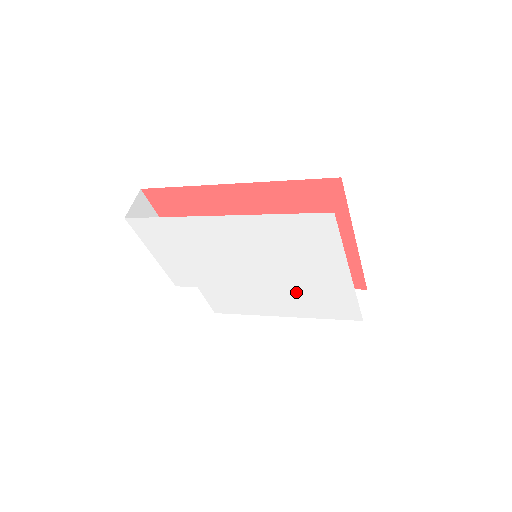
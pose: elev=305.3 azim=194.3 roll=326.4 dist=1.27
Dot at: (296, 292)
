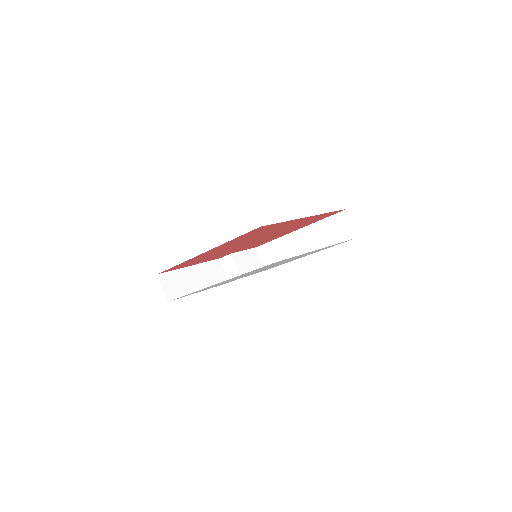
Dot at: (298, 257)
